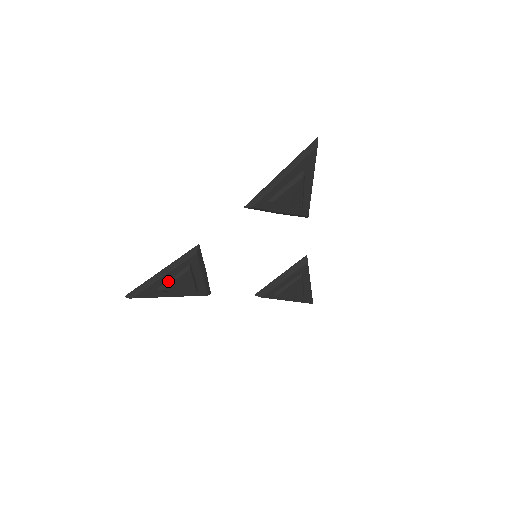
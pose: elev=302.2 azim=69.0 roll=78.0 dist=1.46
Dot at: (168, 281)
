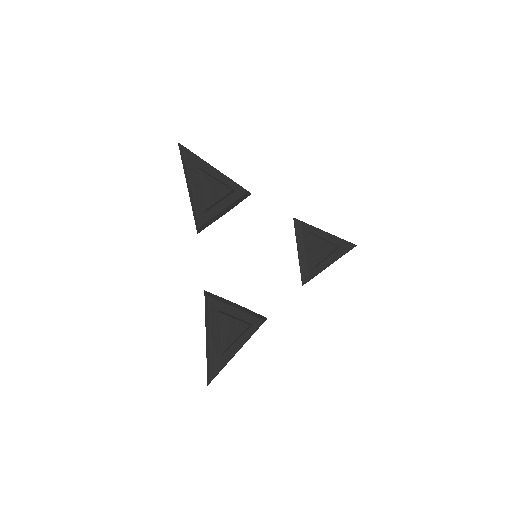
Dot at: (219, 339)
